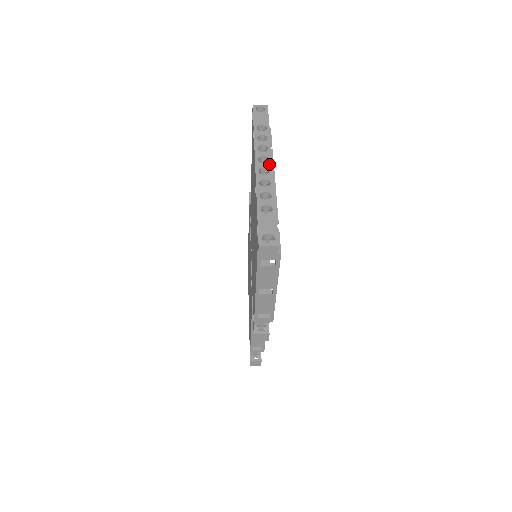
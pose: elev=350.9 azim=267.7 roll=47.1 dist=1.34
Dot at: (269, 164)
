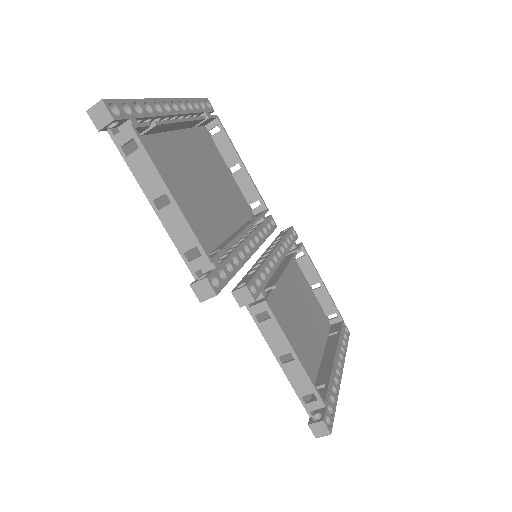
Dot at: (164, 100)
